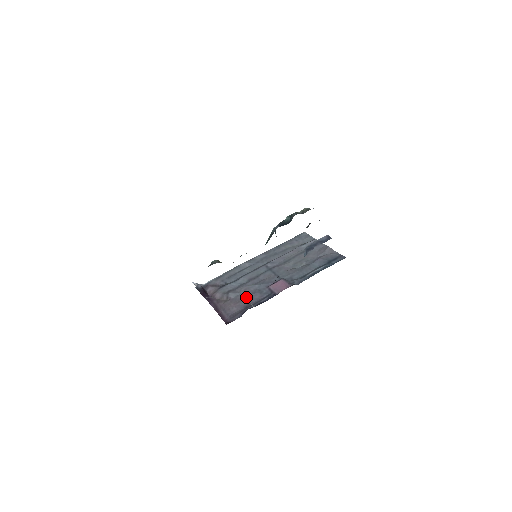
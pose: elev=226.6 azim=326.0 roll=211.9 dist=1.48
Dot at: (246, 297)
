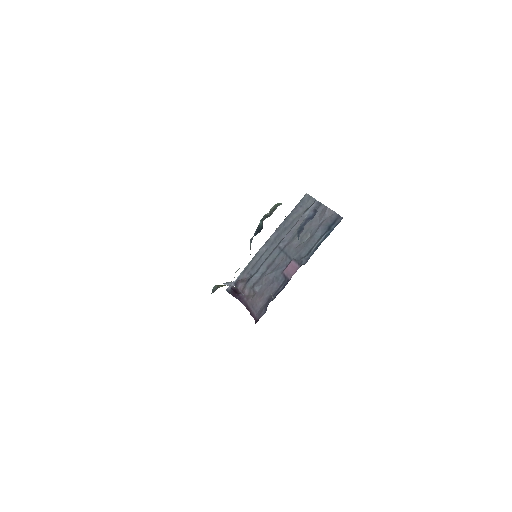
Dot at: (267, 288)
